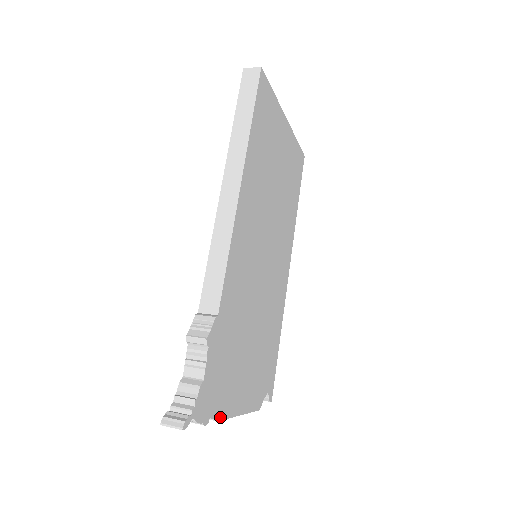
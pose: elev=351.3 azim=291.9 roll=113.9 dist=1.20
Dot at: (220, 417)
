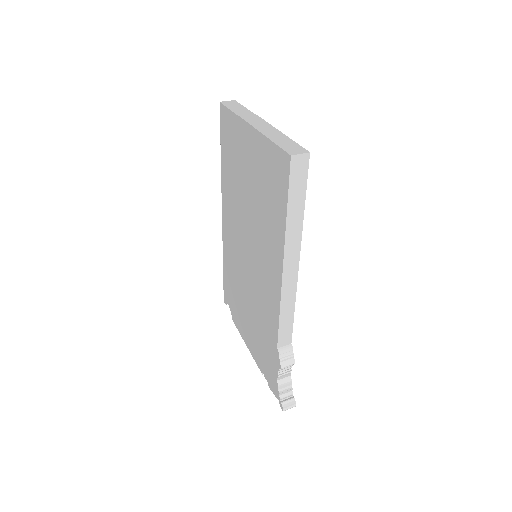
Dot at: occluded
